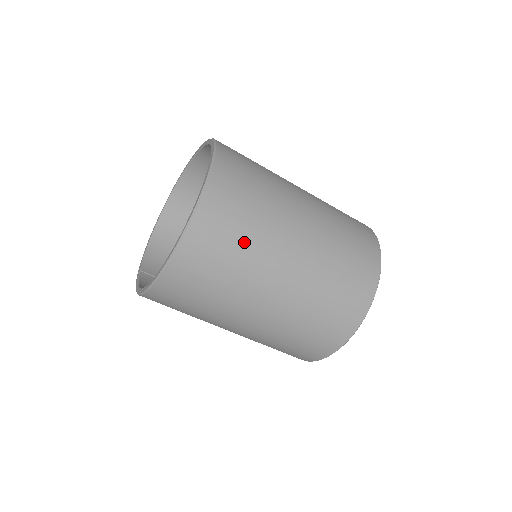
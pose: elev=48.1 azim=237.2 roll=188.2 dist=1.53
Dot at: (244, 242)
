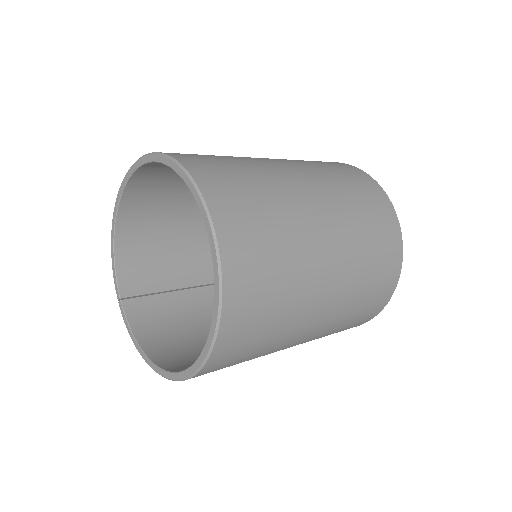
Dot at: (271, 332)
